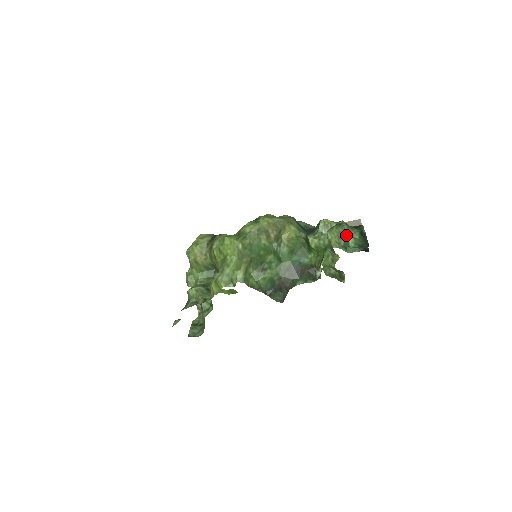
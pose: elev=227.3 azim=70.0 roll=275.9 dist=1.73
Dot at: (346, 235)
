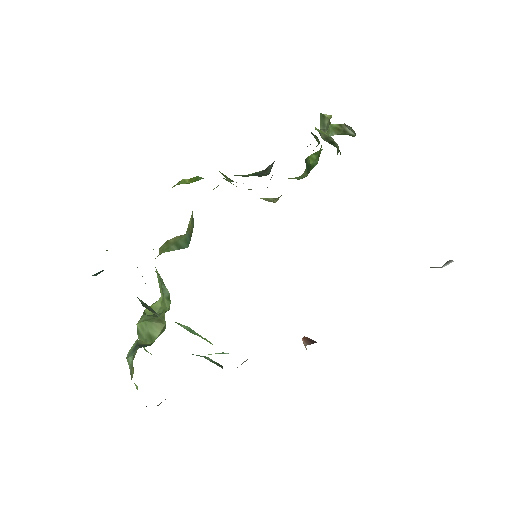
Dot at: occluded
